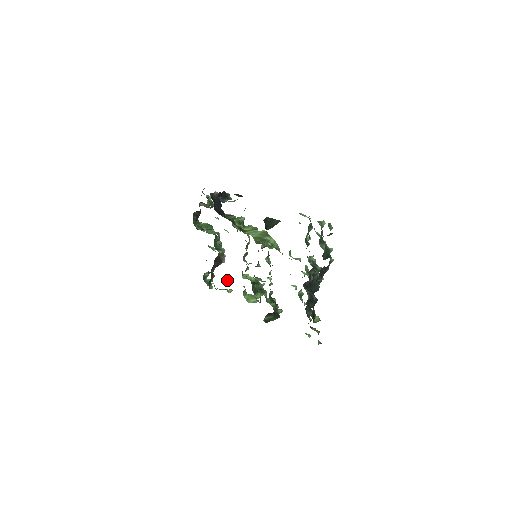
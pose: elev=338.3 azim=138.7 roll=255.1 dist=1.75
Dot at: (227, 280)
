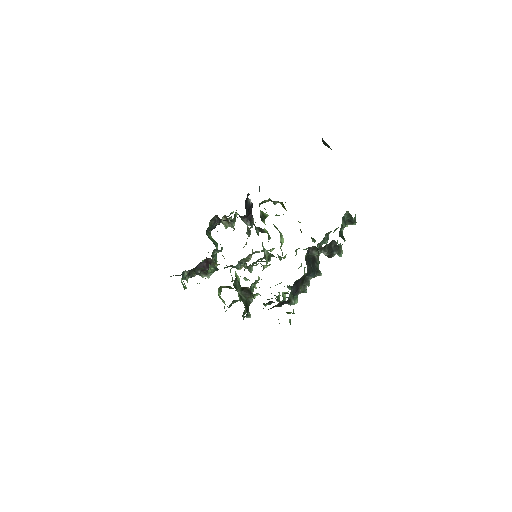
Dot at: occluded
